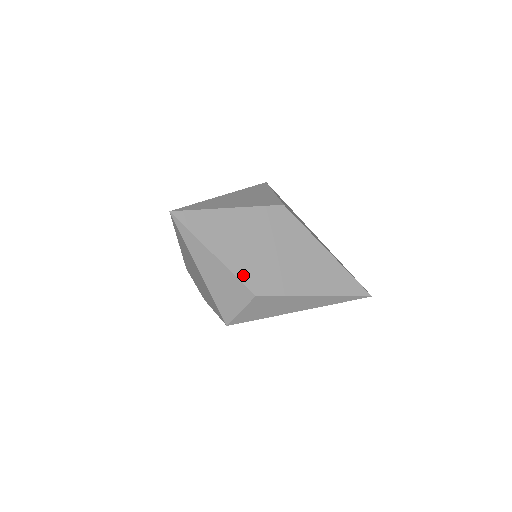
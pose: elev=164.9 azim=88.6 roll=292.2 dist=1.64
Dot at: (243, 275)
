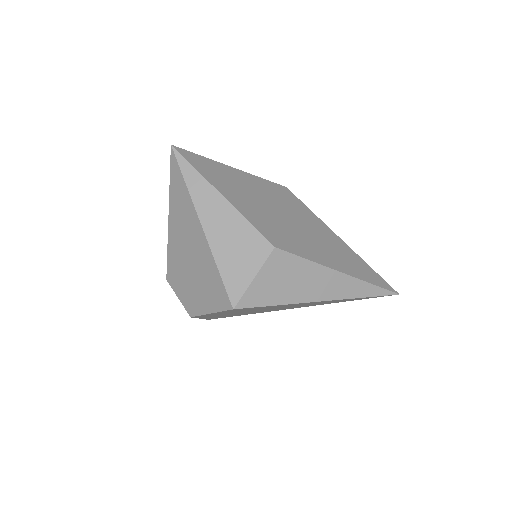
Dot at: (257, 224)
